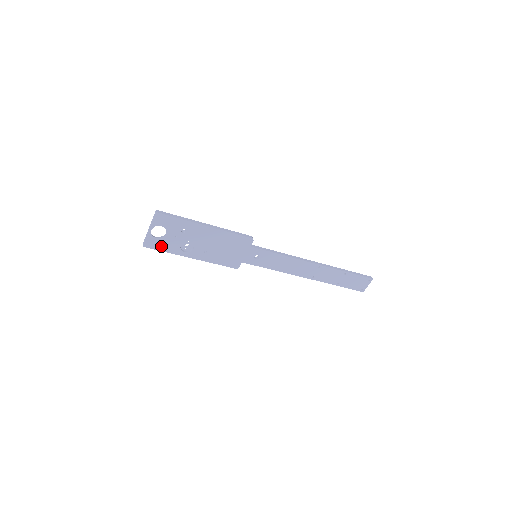
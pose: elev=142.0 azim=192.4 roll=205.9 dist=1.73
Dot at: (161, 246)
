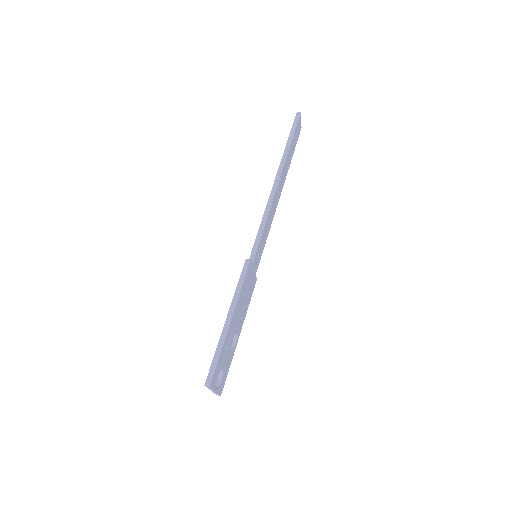
Dot at: (226, 374)
